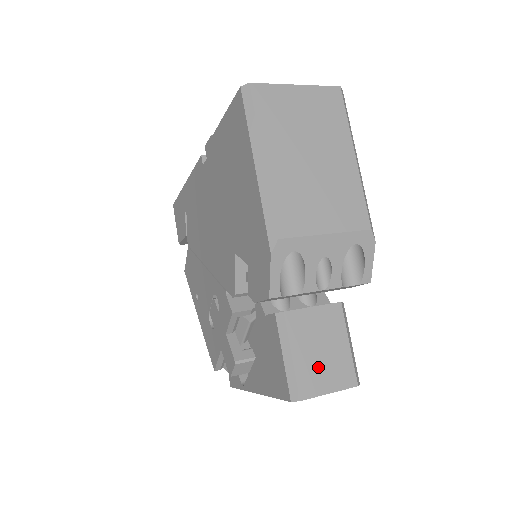
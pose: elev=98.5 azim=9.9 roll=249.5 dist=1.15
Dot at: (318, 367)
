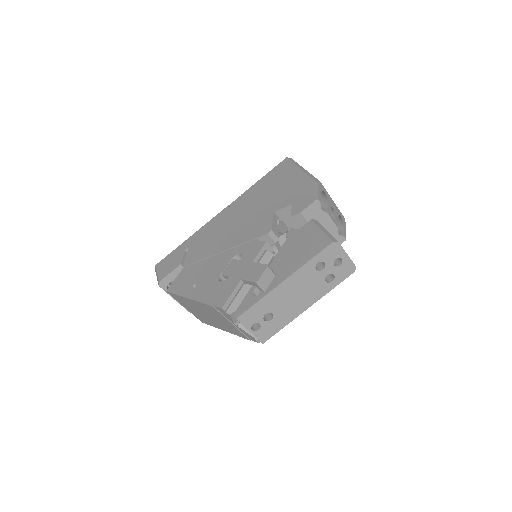
Dot at: occluded
